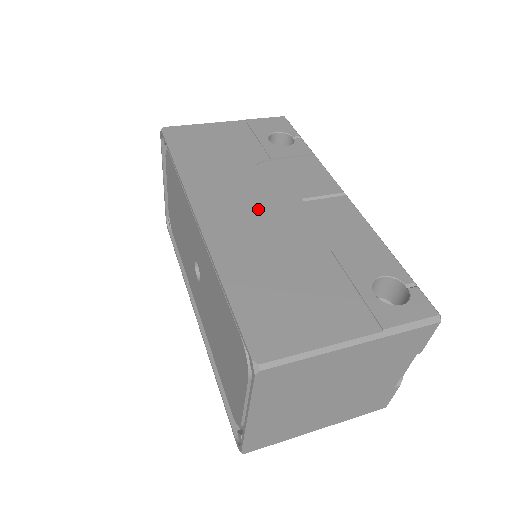
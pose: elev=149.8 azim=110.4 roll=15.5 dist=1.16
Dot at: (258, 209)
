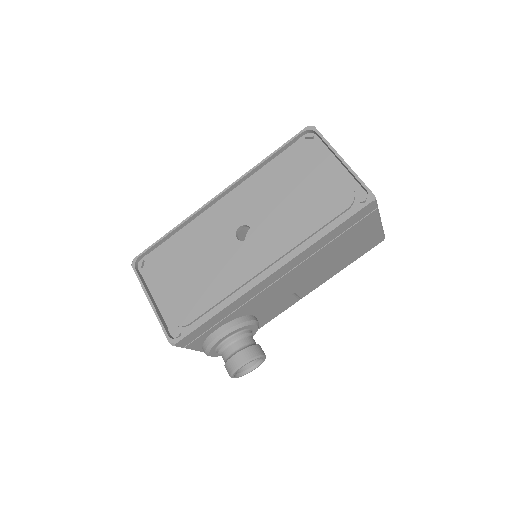
Dot at: occluded
